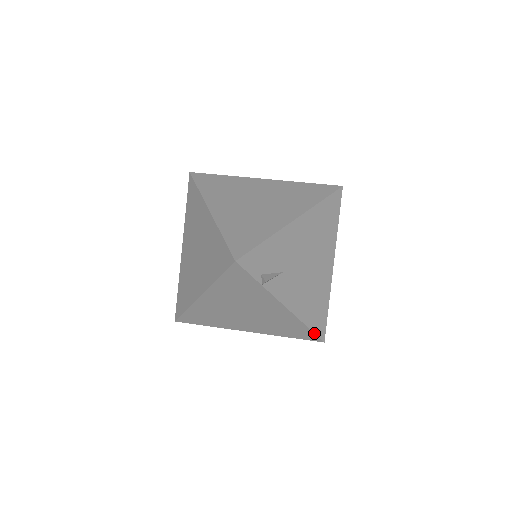
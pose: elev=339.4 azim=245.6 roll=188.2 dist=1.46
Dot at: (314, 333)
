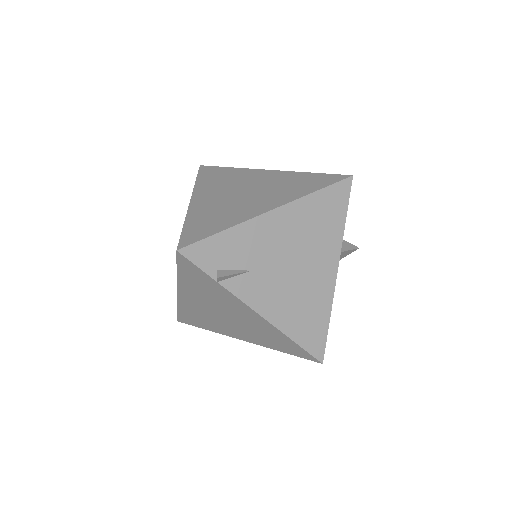
Dot at: (305, 350)
